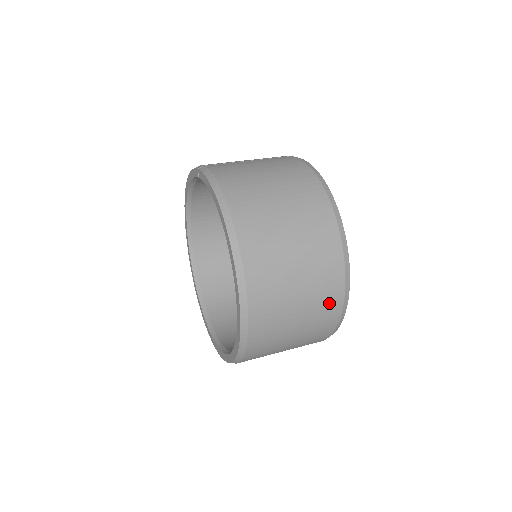
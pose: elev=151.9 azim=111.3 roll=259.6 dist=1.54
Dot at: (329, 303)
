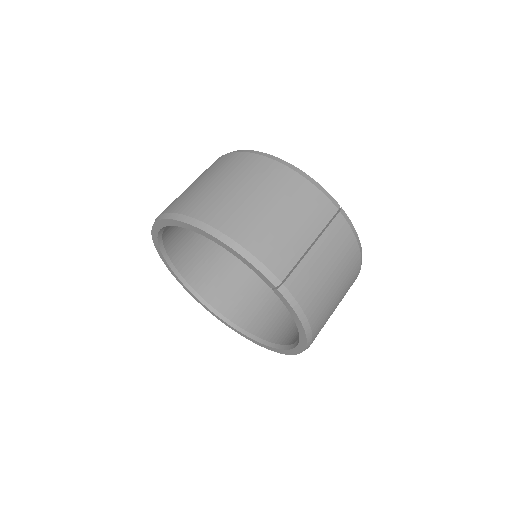
Dot at: occluded
